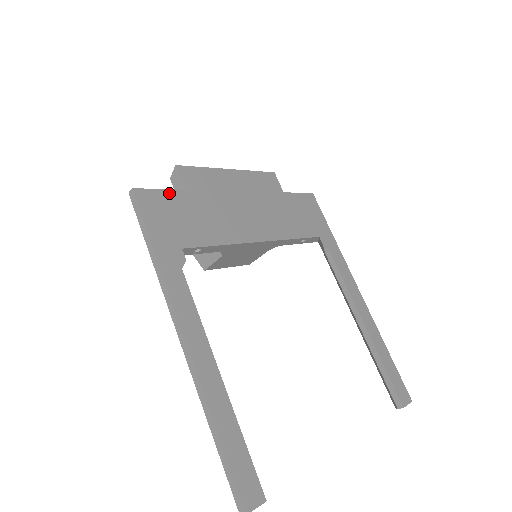
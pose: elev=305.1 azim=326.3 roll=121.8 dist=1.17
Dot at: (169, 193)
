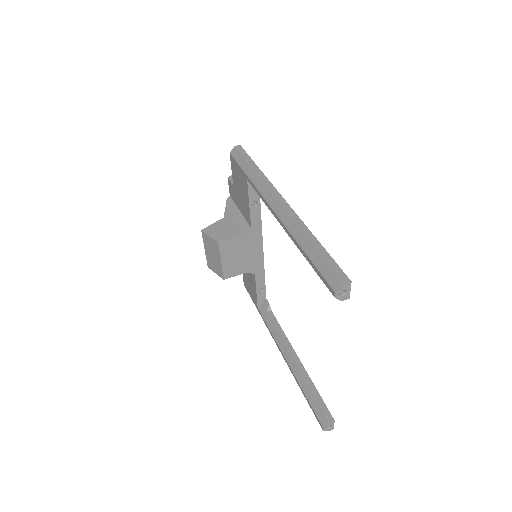
Dot at: occluded
